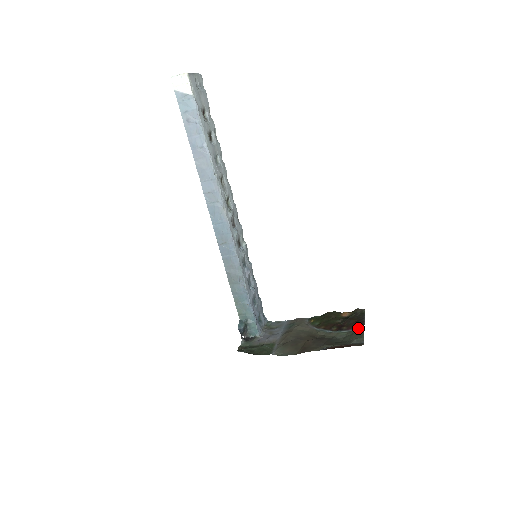
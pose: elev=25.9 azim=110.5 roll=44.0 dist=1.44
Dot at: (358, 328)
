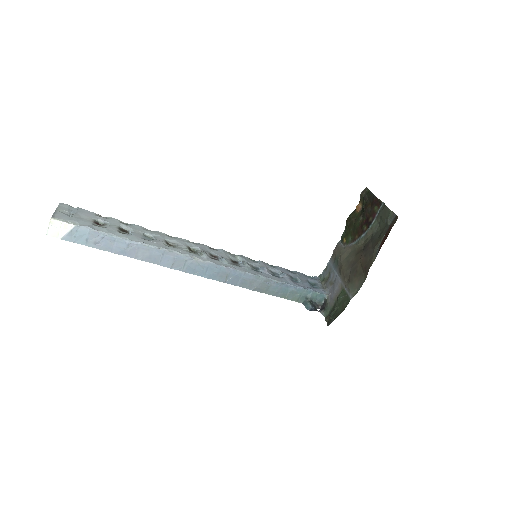
Dot at: (379, 208)
